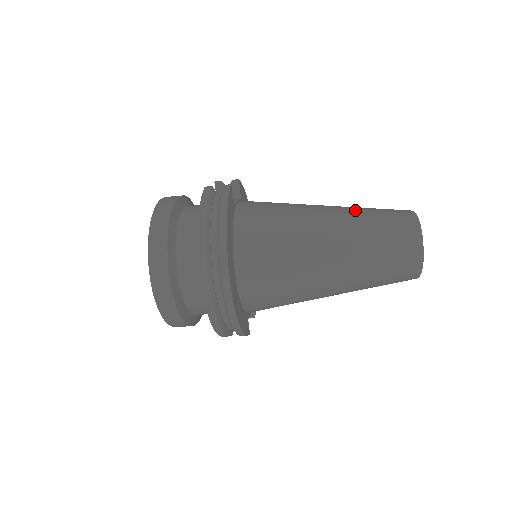
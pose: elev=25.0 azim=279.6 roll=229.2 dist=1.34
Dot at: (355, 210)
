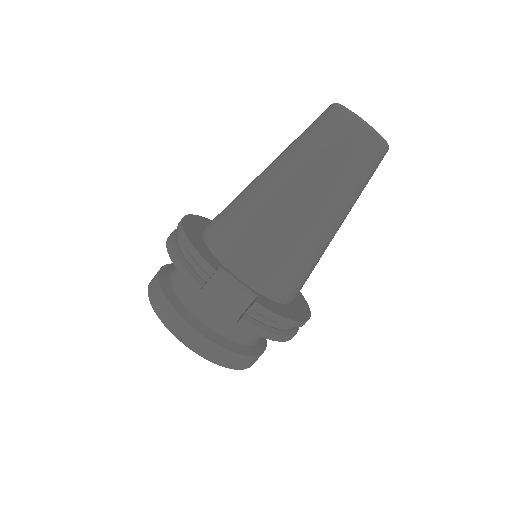
Dot at: occluded
